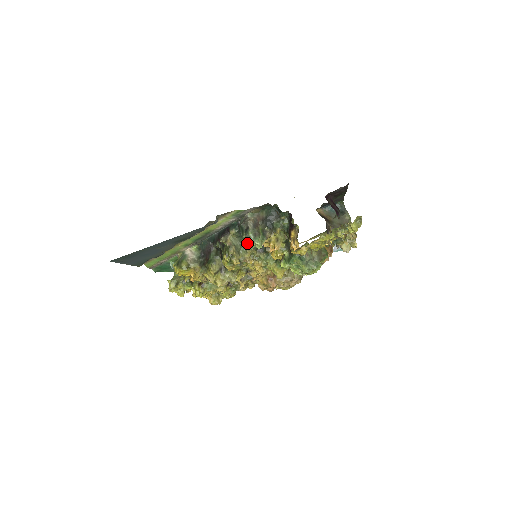
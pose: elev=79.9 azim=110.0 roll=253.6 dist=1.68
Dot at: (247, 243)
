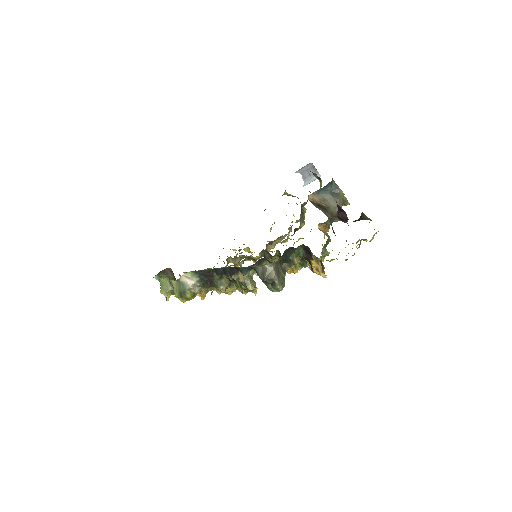
Dot at: occluded
